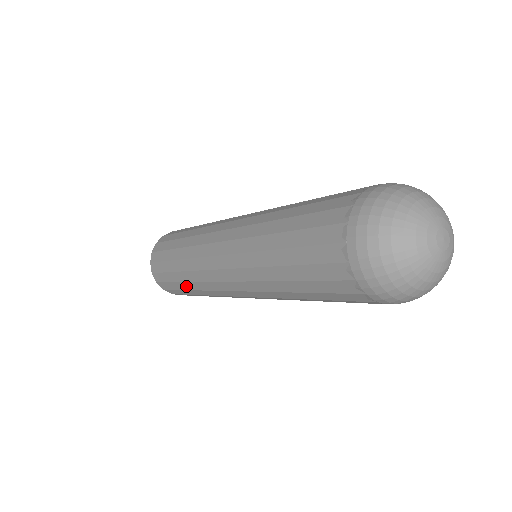
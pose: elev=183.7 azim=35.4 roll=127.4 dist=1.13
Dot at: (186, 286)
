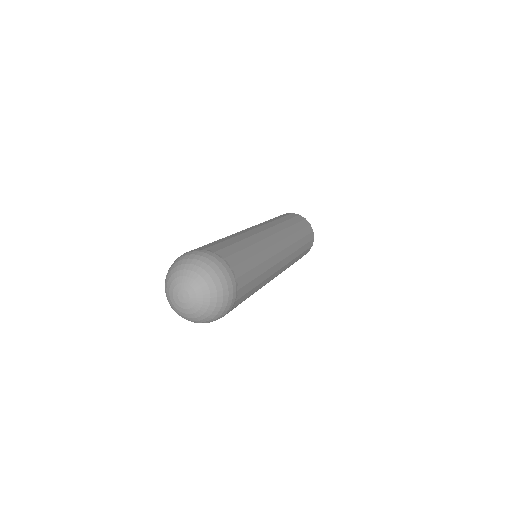
Dot at: occluded
